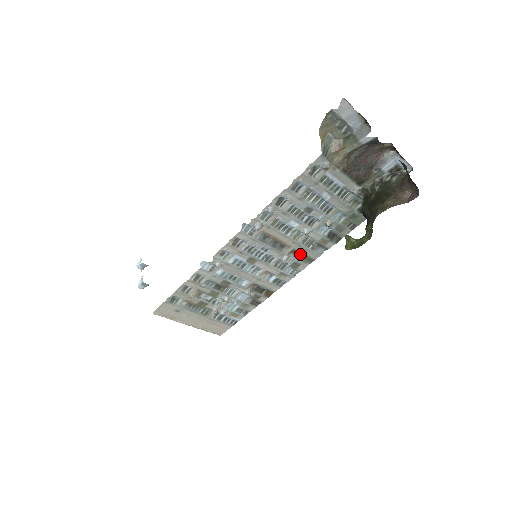
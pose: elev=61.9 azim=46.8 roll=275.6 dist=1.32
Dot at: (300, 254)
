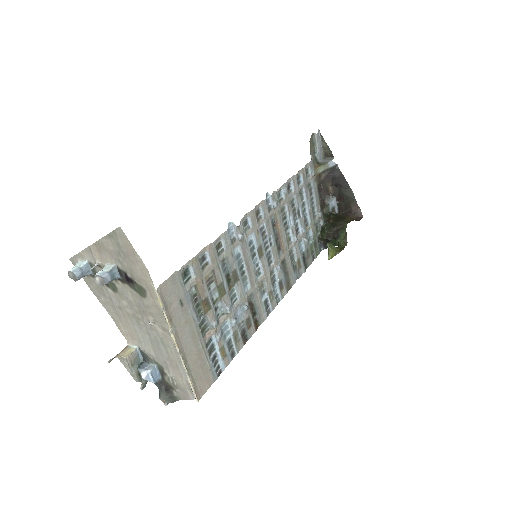
Dot at: (285, 271)
